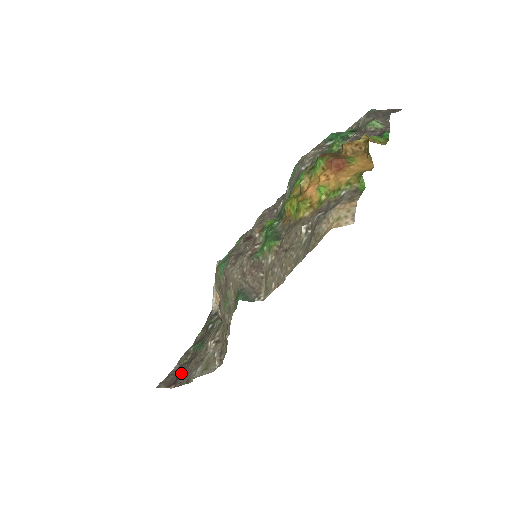
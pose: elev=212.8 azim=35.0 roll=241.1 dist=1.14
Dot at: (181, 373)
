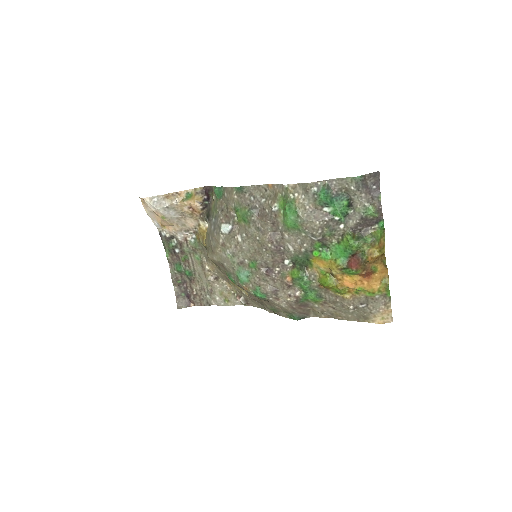
Dot at: (187, 293)
